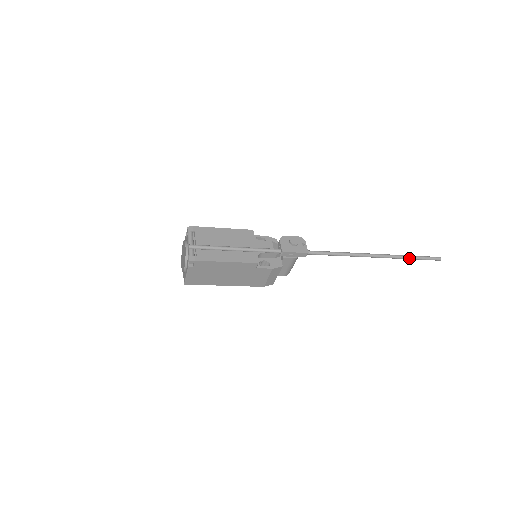
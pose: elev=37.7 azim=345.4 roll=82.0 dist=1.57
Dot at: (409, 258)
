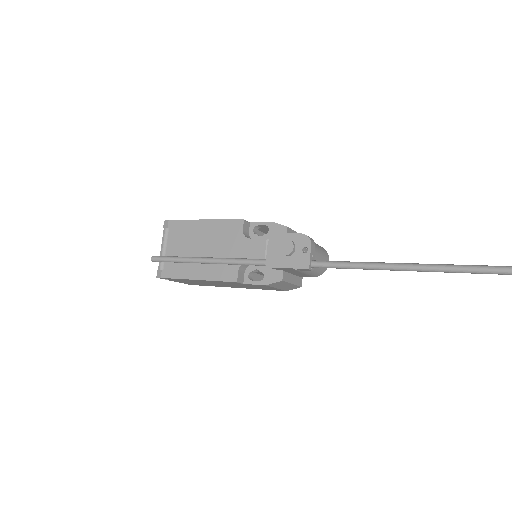
Dot at: out of frame
